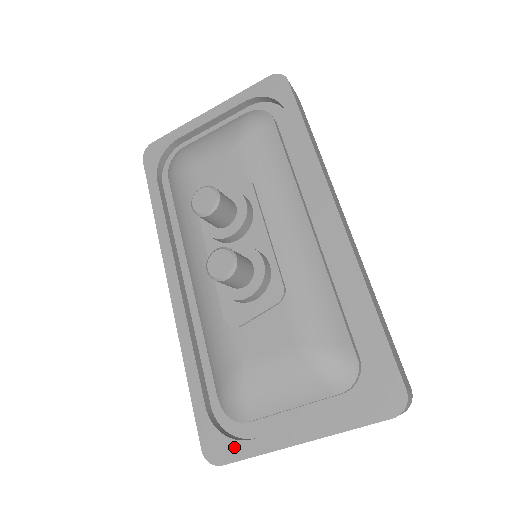
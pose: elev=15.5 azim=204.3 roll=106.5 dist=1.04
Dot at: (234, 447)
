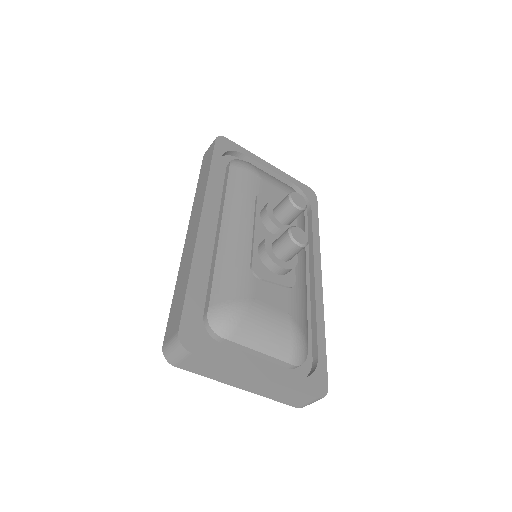
Dot at: (208, 347)
